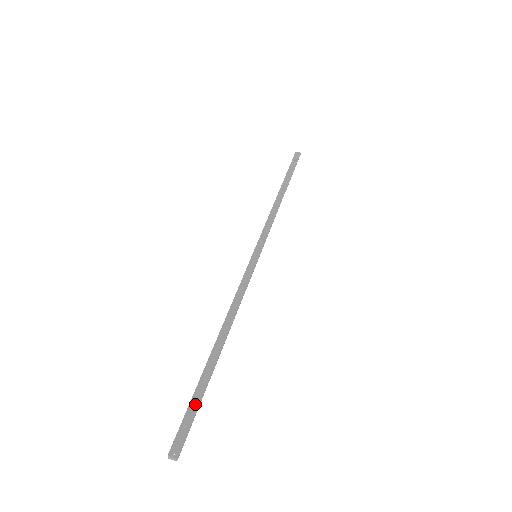
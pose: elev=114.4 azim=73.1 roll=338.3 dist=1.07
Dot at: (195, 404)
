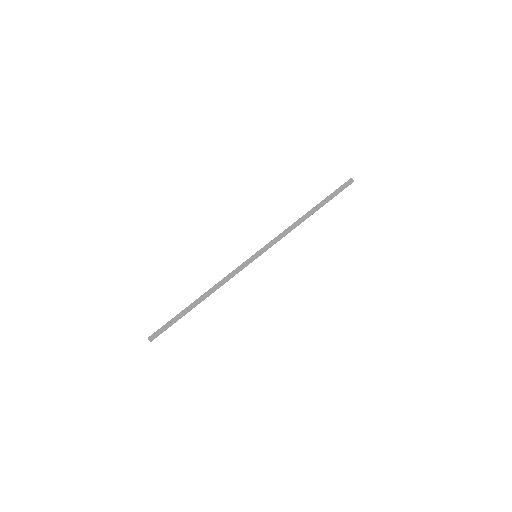
Dot at: (170, 323)
